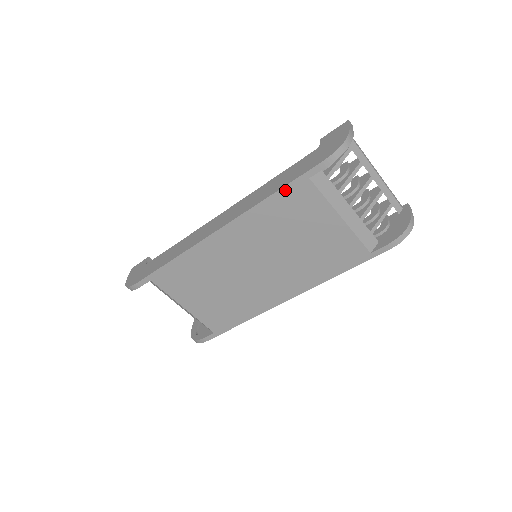
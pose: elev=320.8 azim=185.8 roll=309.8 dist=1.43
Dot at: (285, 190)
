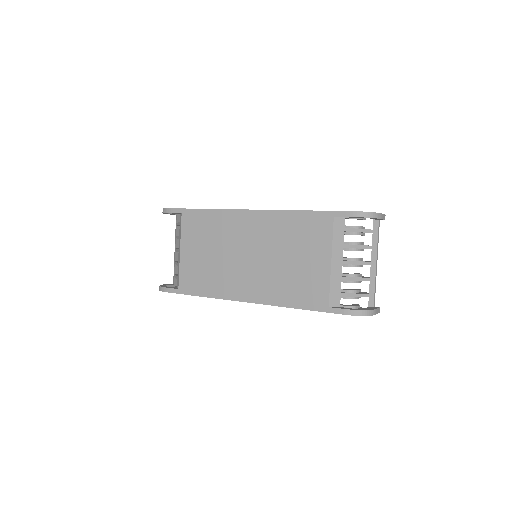
Dot at: (314, 213)
